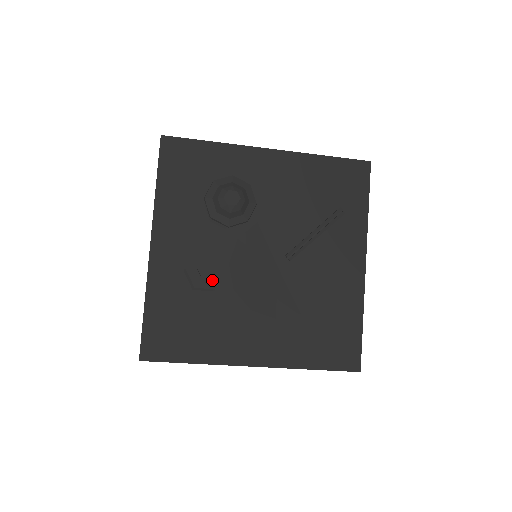
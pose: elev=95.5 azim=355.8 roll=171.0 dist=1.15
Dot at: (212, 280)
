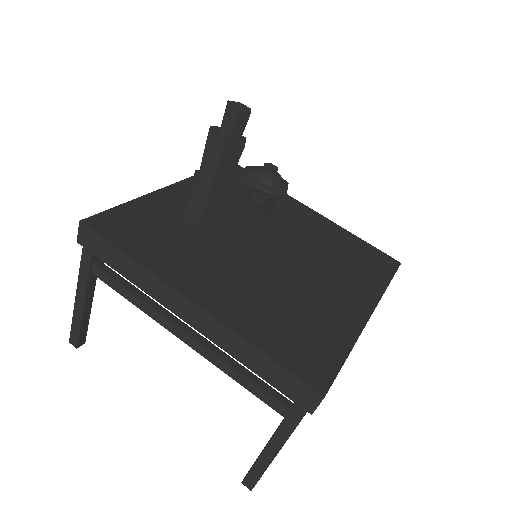
Dot at: (235, 109)
